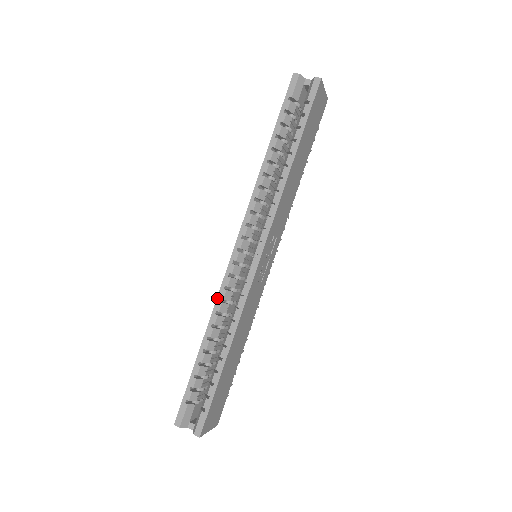
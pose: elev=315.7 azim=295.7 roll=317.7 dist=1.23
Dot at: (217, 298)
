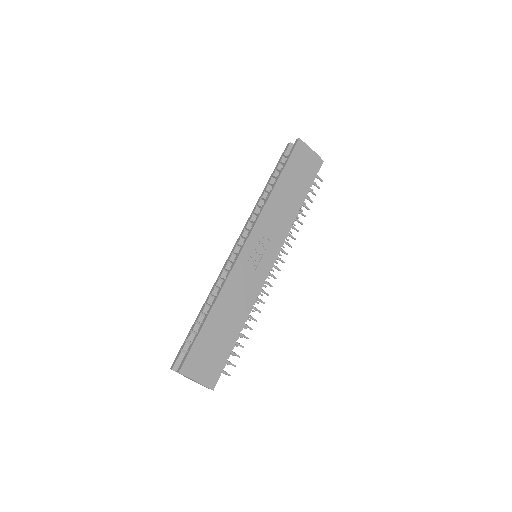
Dot at: (217, 278)
